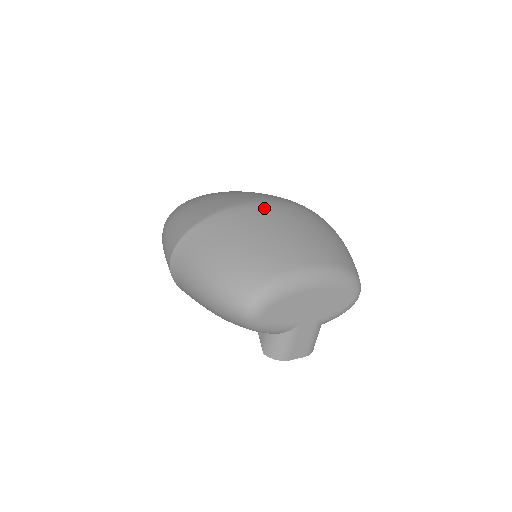
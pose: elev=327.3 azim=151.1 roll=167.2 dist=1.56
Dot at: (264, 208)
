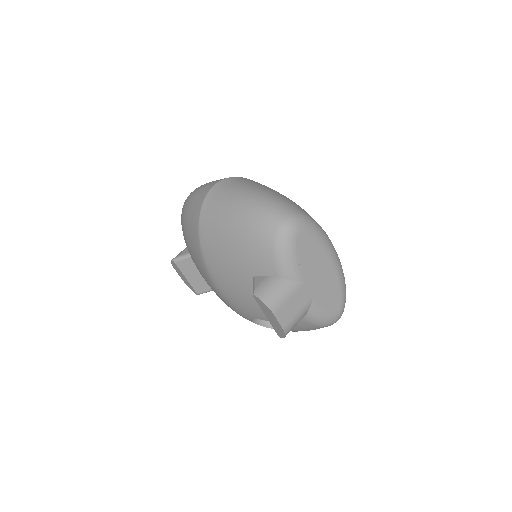
Dot at: occluded
